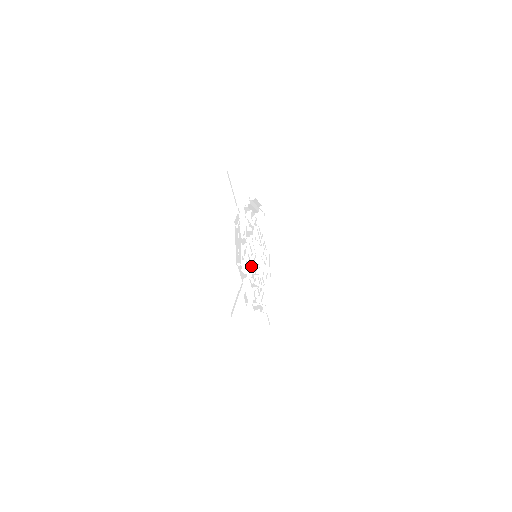
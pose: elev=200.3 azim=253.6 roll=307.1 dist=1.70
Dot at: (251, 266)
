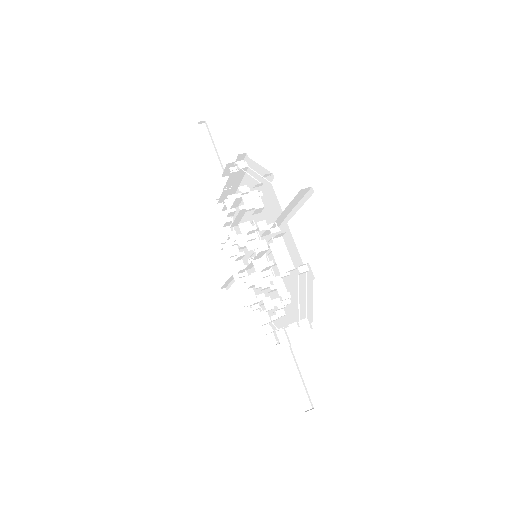
Dot at: (267, 287)
